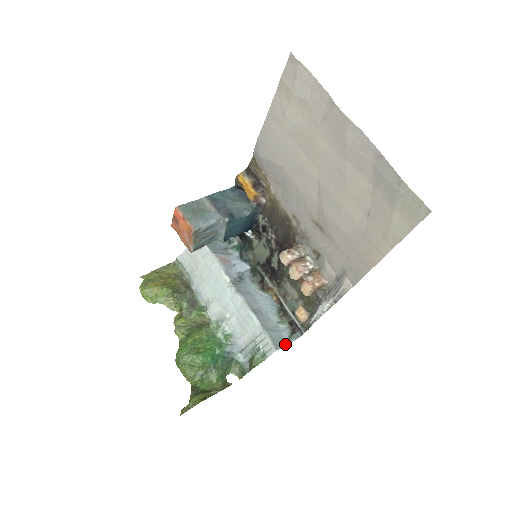
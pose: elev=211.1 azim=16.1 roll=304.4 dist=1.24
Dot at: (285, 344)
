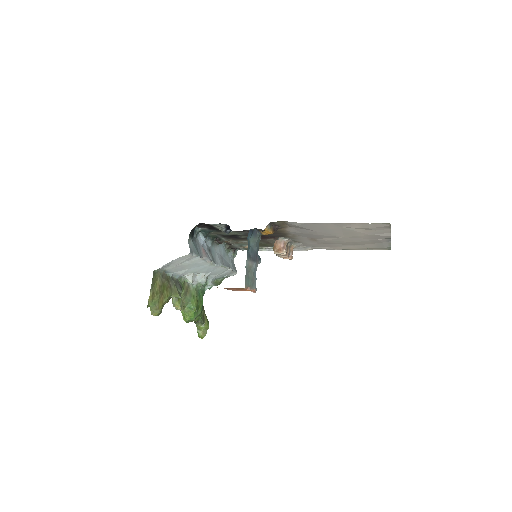
Dot at: (233, 262)
